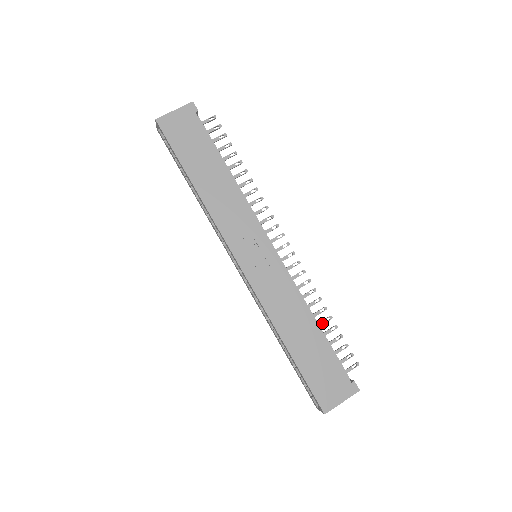
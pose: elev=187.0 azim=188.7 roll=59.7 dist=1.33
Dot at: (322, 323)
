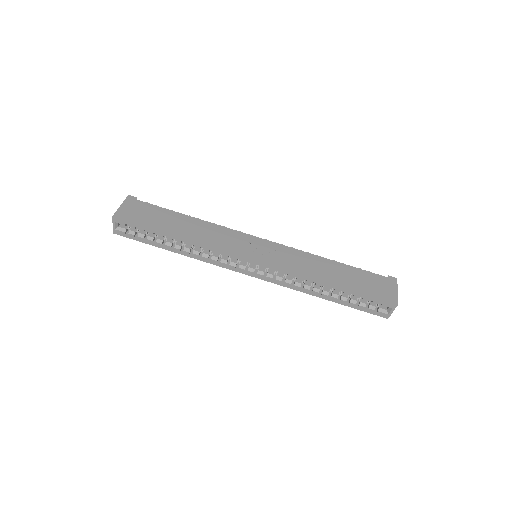
Dot at: occluded
